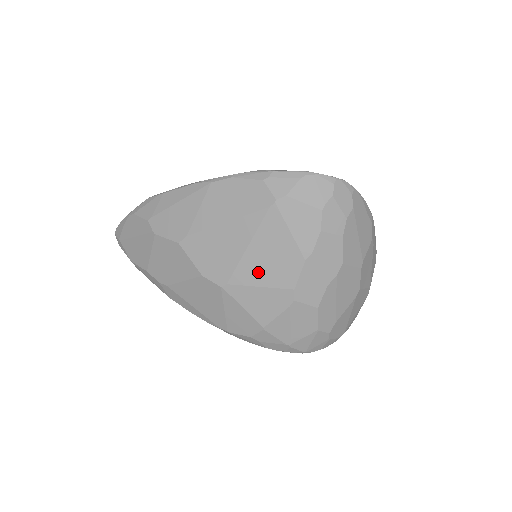
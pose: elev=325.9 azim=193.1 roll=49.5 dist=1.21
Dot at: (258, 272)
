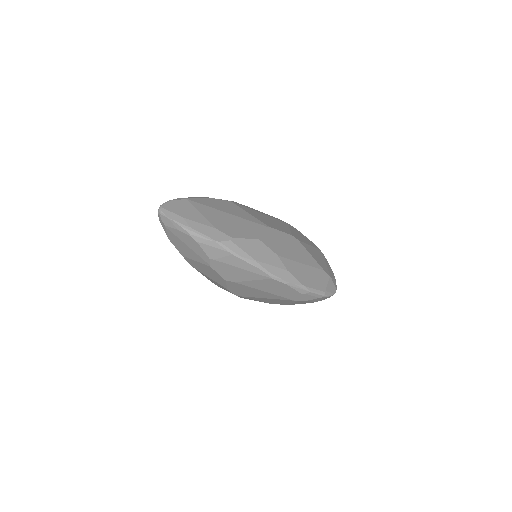
Dot at: (261, 300)
